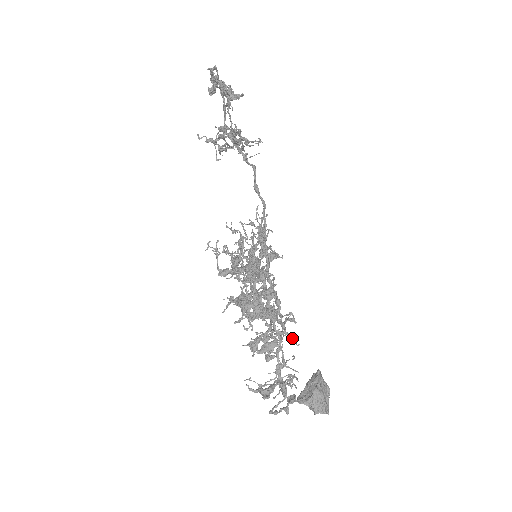
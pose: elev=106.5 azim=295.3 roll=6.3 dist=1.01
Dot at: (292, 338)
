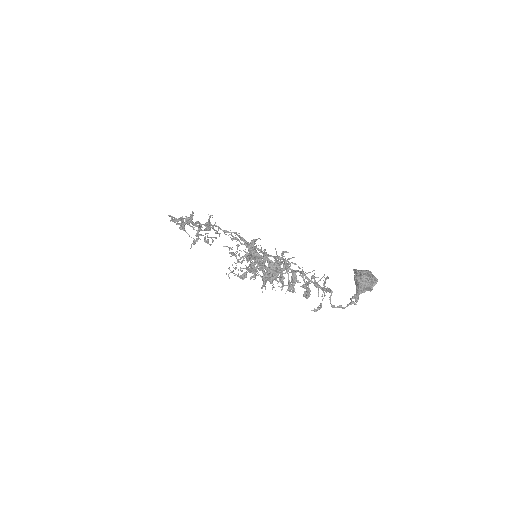
Dot at: (291, 258)
